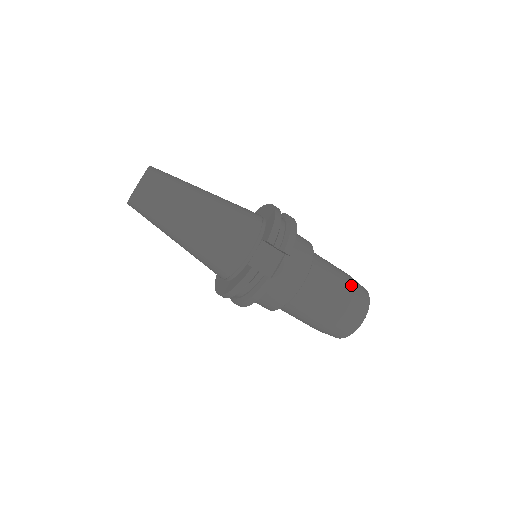
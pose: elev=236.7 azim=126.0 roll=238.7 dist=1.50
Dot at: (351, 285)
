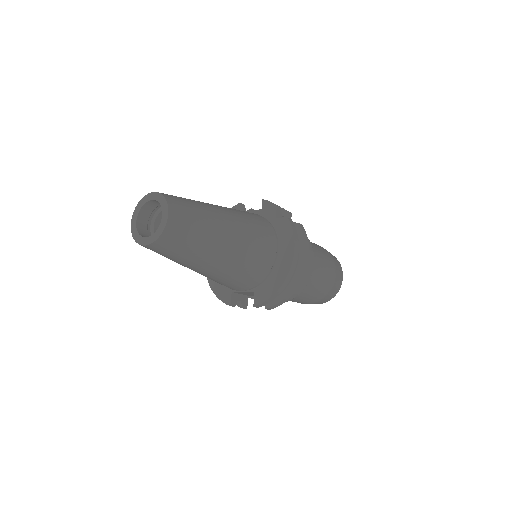
Dot at: (324, 295)
